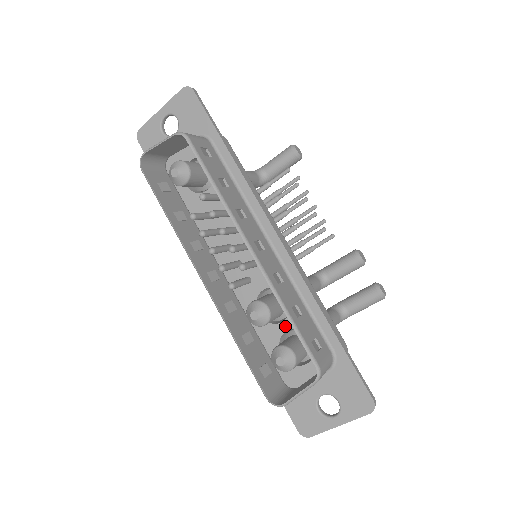
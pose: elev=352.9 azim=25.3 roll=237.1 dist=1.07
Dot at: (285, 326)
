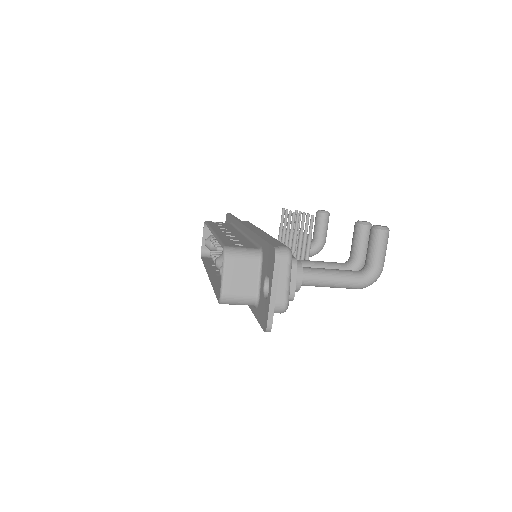
Dot at: occluded
